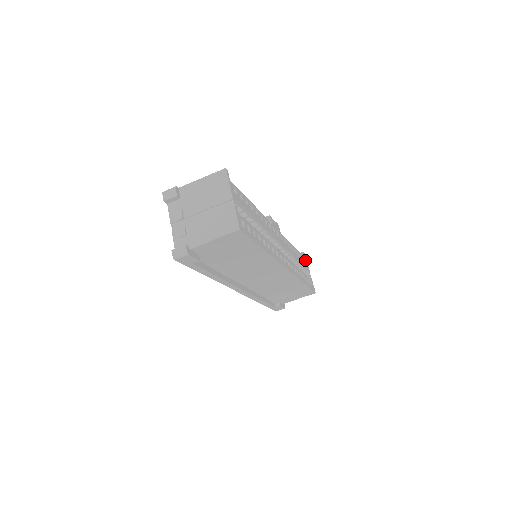
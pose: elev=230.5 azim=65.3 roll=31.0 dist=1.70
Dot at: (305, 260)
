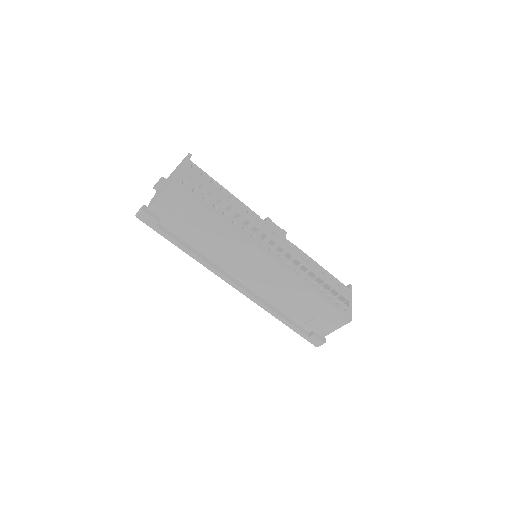
Dot at: (347, 289)
